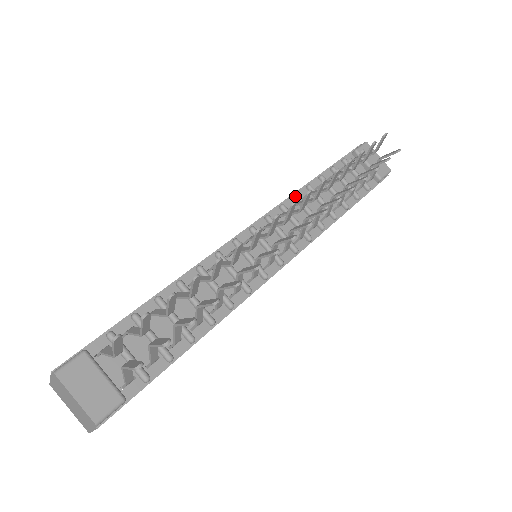
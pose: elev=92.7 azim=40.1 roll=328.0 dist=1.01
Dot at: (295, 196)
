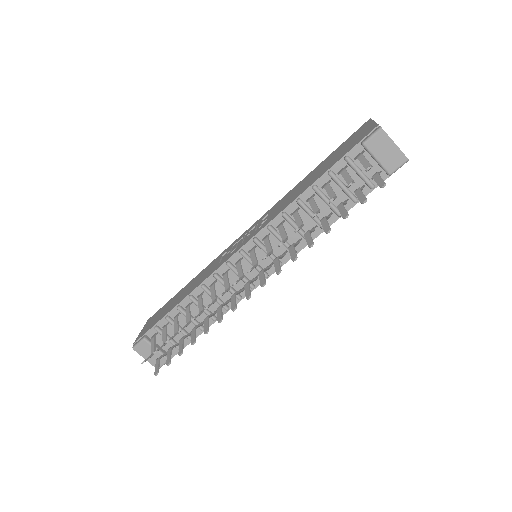
Dot at: (282, 216)
